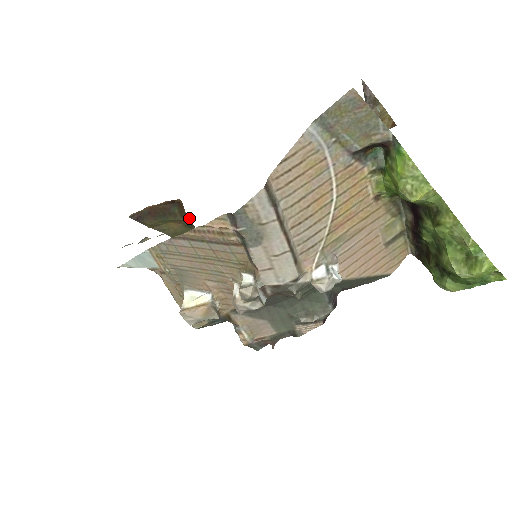
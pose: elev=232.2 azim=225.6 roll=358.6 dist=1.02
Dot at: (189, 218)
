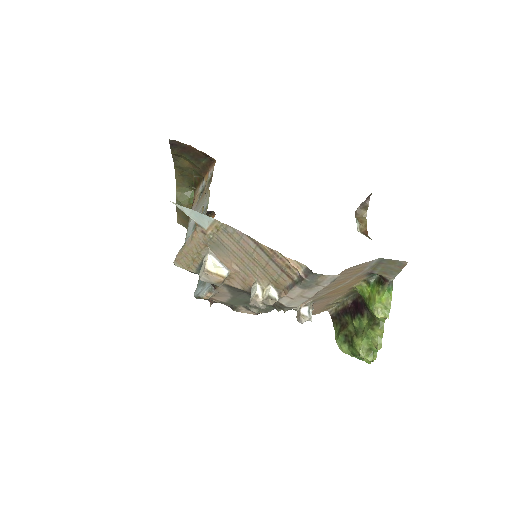
Dot at: (206, 172)
